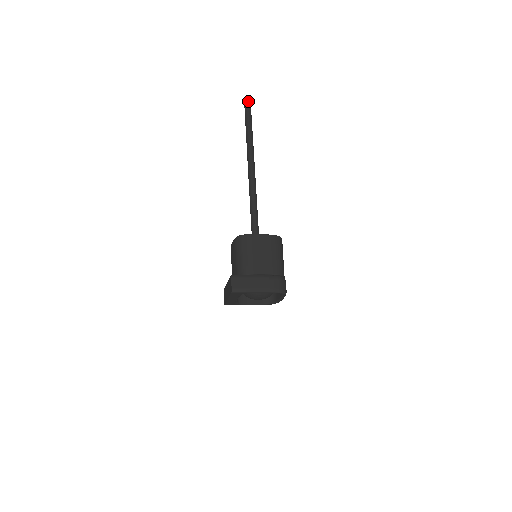
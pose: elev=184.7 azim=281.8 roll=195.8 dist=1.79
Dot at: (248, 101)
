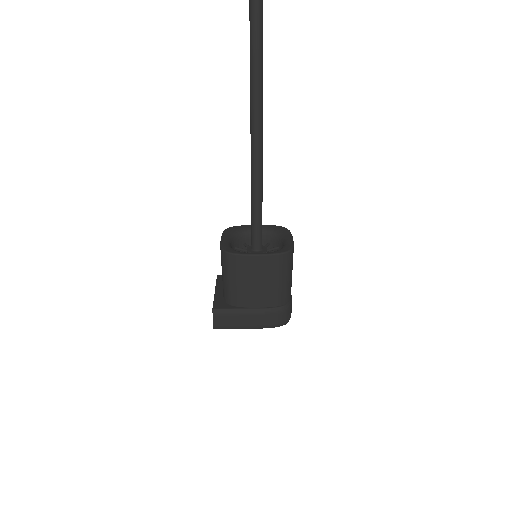
Dot at: out of frame
